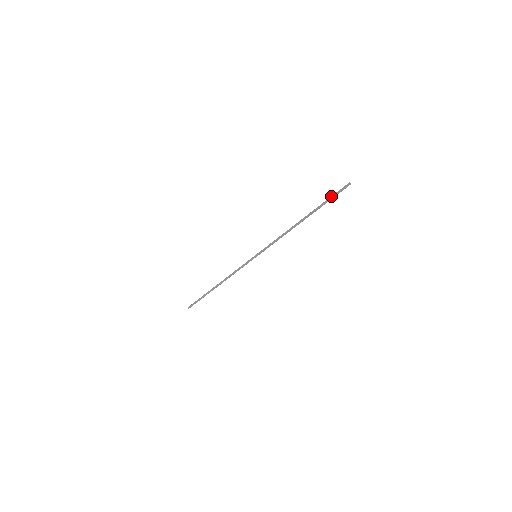
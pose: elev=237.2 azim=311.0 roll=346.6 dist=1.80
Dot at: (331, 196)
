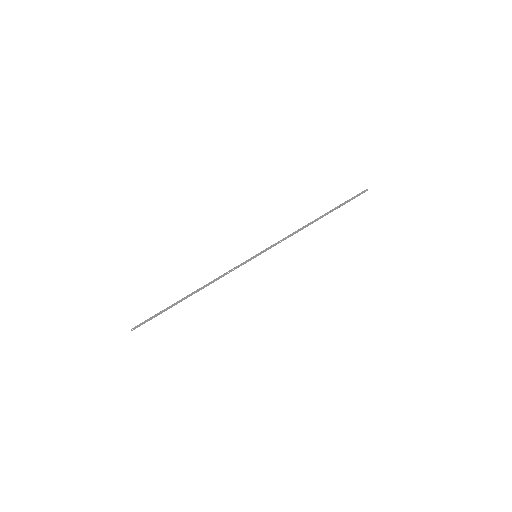
Dot at: (349, 199)
